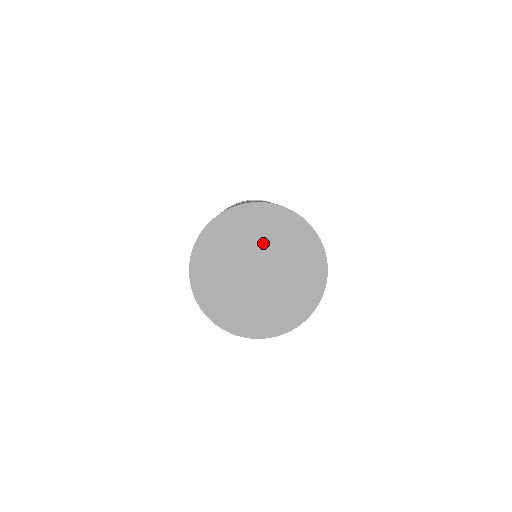
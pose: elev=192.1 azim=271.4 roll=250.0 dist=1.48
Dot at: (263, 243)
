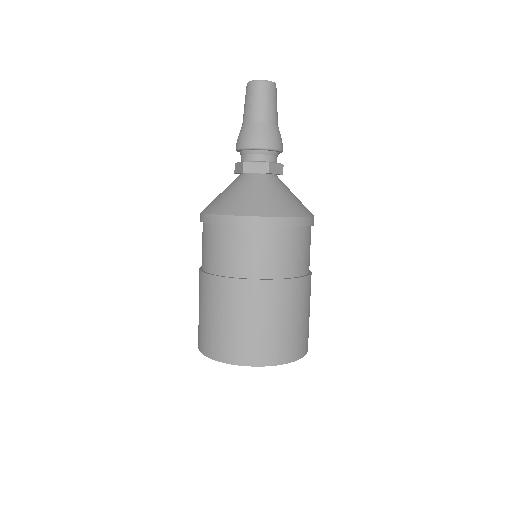
Dot at: occluded
